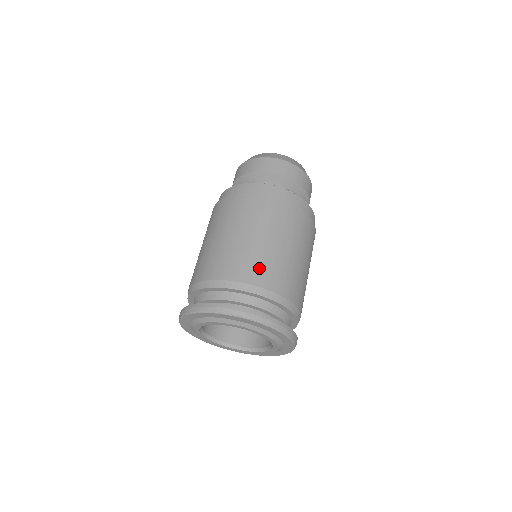
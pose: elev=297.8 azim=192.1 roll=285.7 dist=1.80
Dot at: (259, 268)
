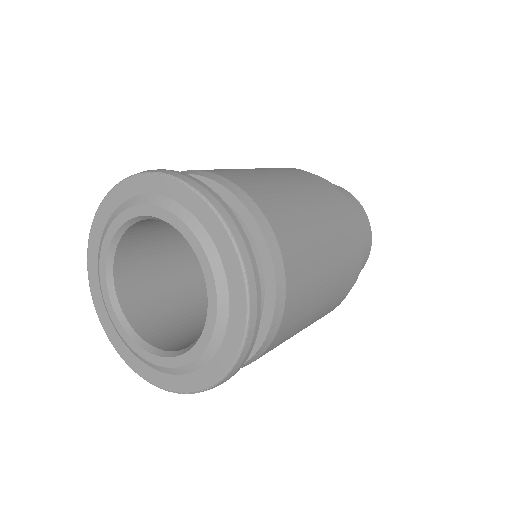
Dot at: (248, 178)
